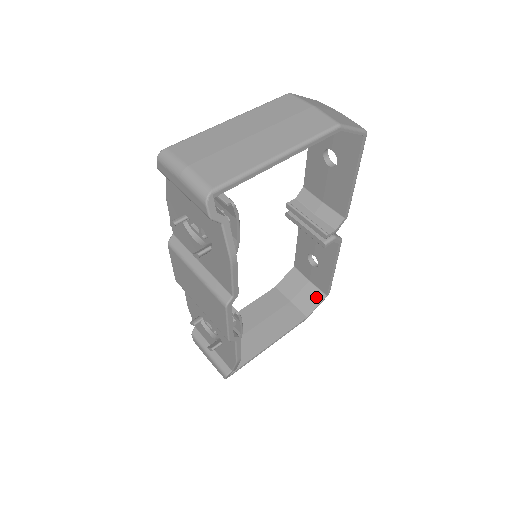
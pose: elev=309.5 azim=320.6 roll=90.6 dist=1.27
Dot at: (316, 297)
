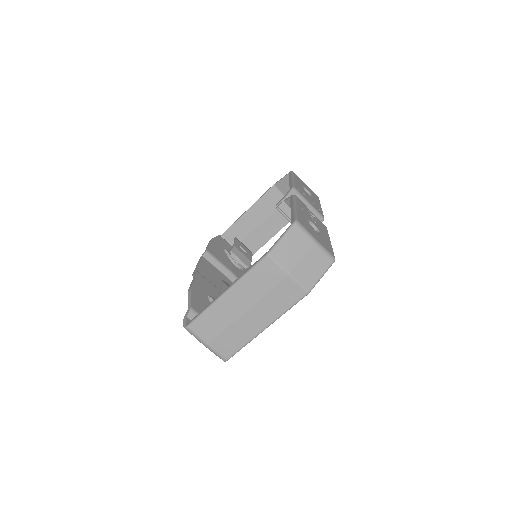
Dot at: occluded
